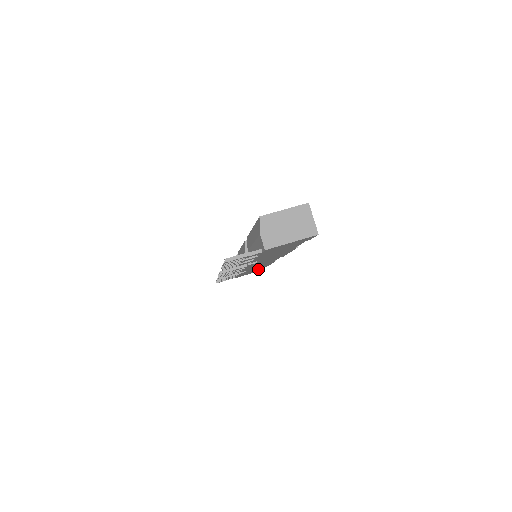
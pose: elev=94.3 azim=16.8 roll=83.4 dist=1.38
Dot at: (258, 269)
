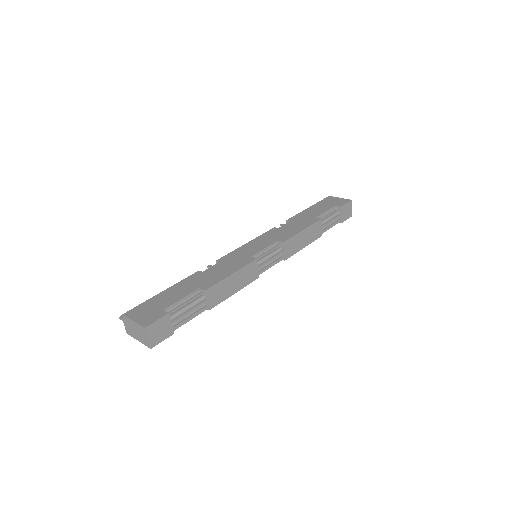
Dot at: occluded
